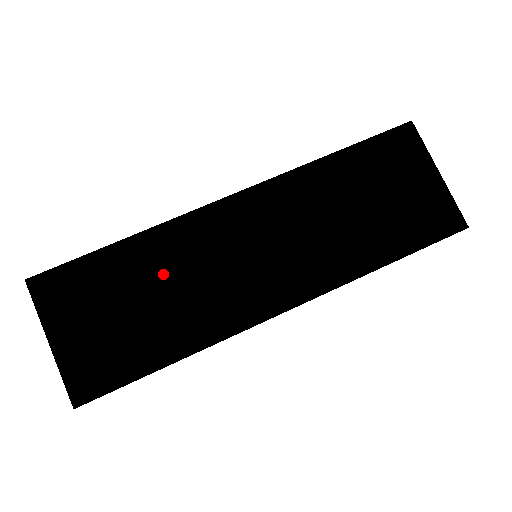
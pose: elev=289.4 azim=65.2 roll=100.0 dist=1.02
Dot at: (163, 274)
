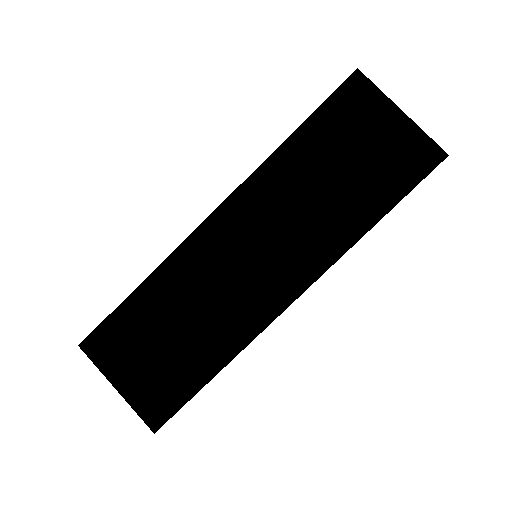
Dot at: occluded
